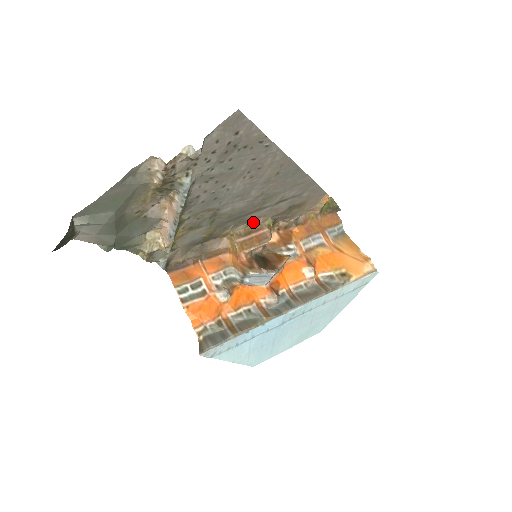
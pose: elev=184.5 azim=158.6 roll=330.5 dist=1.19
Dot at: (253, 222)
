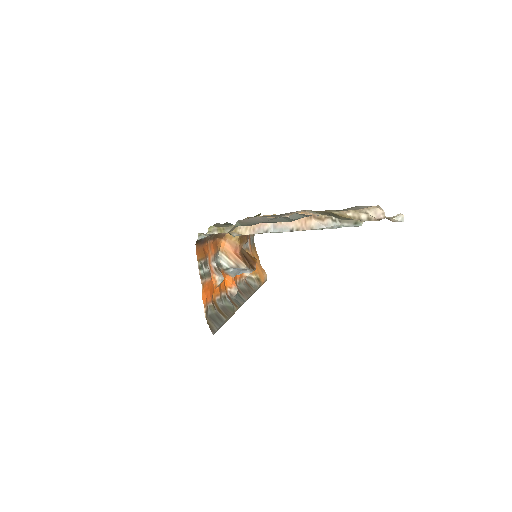
Dot at: occluded
